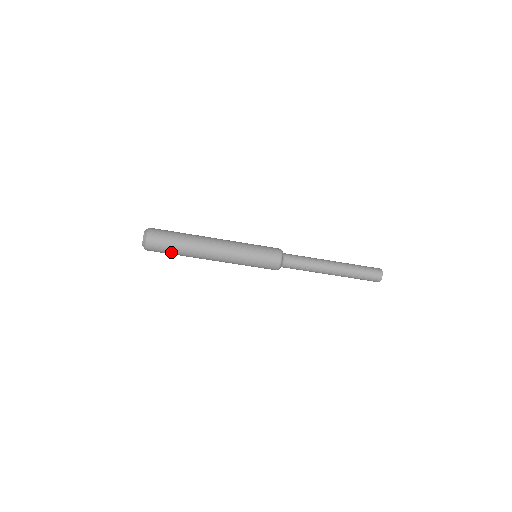
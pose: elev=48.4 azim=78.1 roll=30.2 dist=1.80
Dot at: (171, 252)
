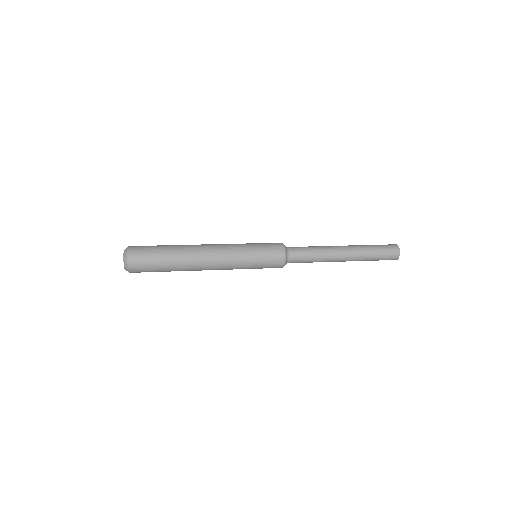
Dot at: occluded
